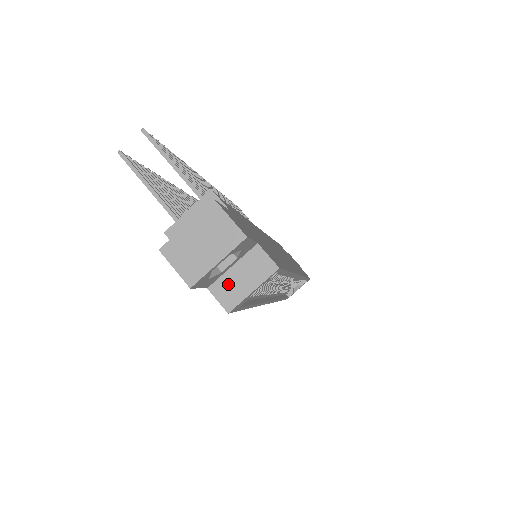
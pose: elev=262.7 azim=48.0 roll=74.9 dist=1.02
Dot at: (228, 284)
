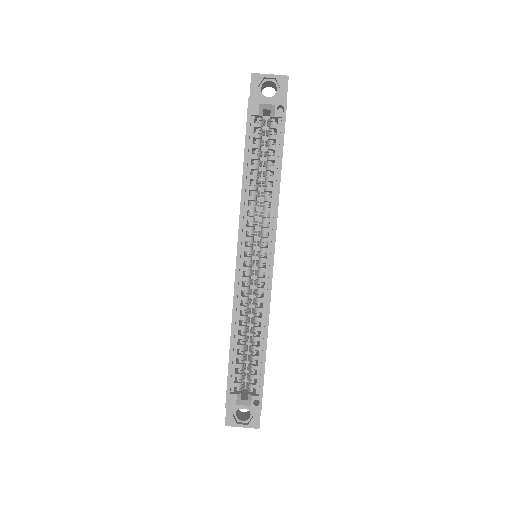
Dot at: occluded
